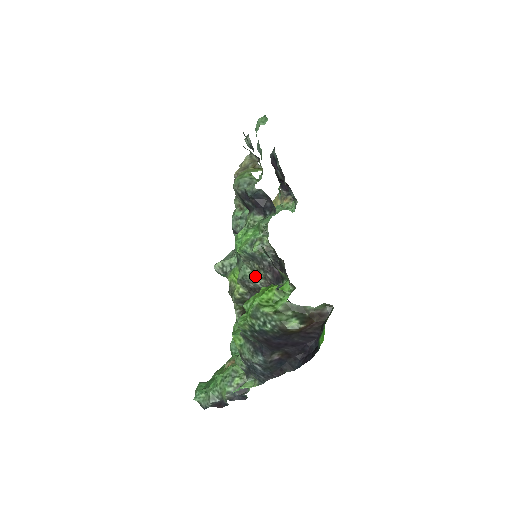
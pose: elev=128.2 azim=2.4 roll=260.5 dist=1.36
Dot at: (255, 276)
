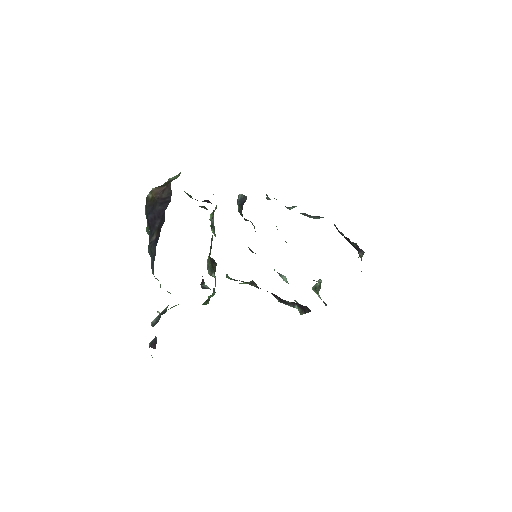
Dot at: occluded
